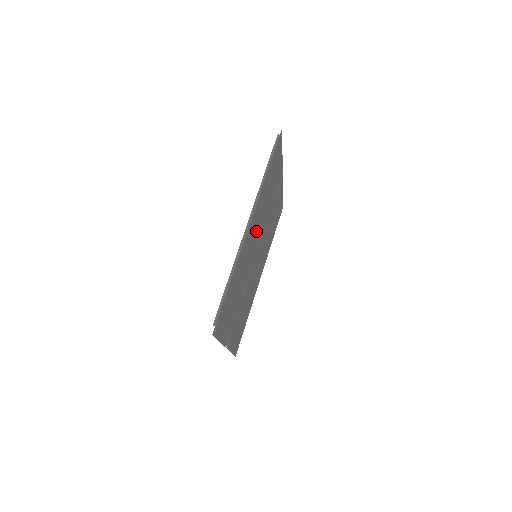
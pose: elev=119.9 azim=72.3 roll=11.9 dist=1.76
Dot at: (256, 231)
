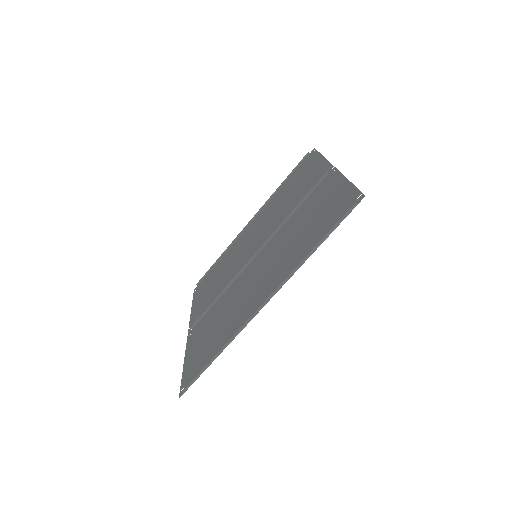
Dot at: (268, 269)
